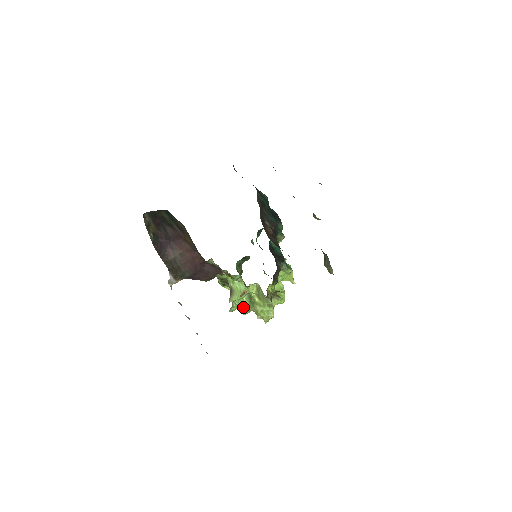
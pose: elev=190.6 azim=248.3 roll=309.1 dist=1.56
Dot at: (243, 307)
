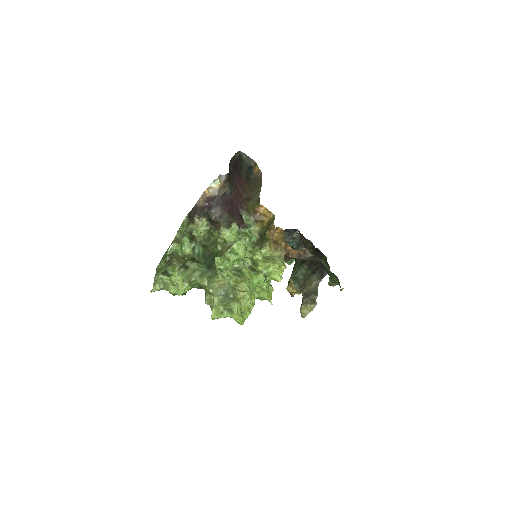
Dot at: (229, 269)
